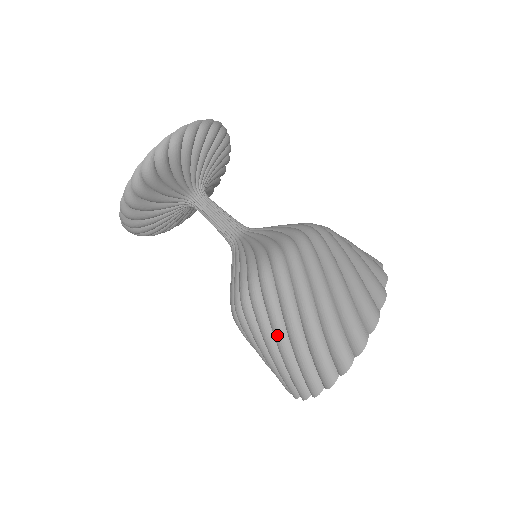
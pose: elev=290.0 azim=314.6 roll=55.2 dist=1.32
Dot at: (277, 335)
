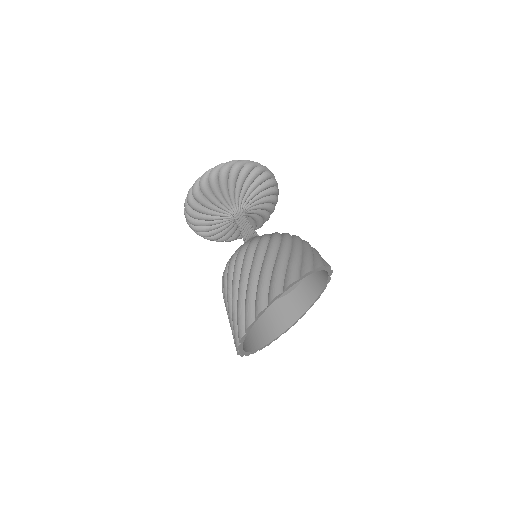
Dot at: (228, 303)
